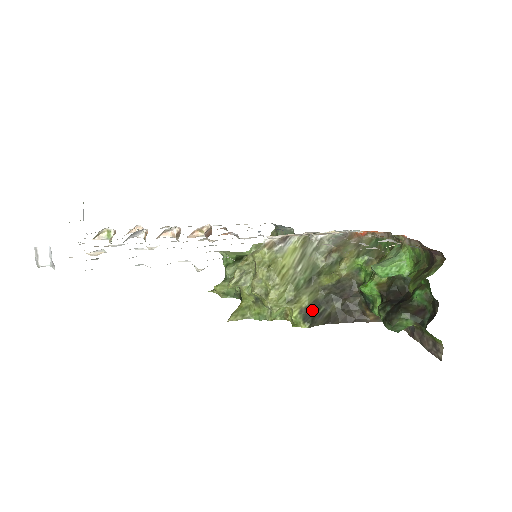
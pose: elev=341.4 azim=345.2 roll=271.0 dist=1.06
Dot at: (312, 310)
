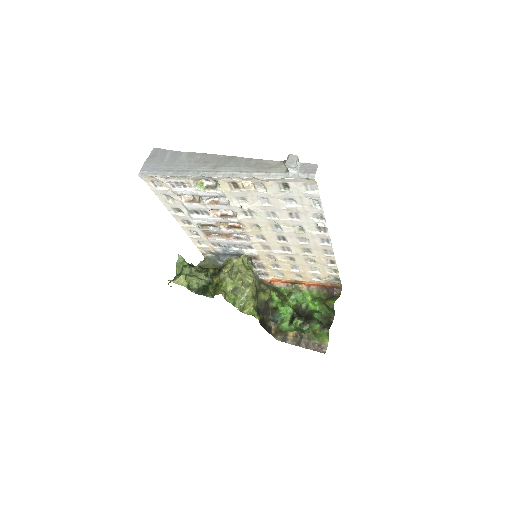
Dot at: occluded
